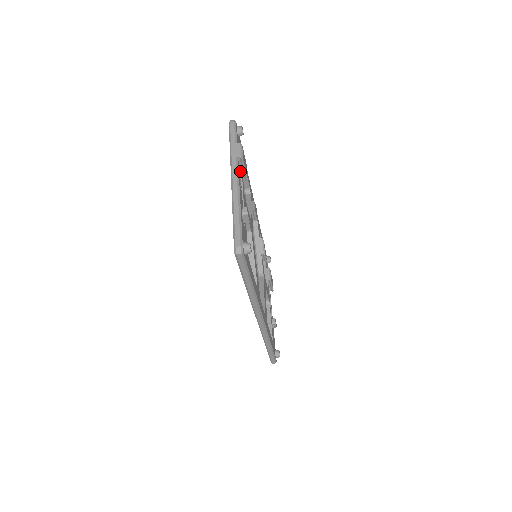
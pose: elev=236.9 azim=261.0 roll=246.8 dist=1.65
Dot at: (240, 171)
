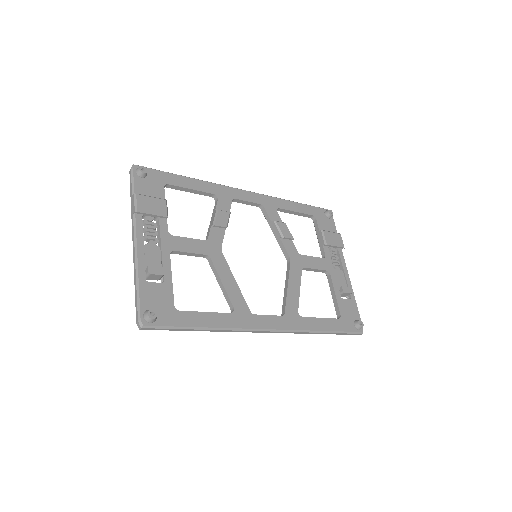
Dot at: (153, 216)
